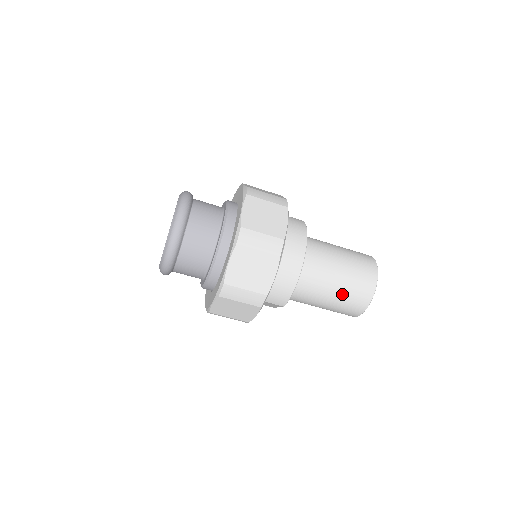
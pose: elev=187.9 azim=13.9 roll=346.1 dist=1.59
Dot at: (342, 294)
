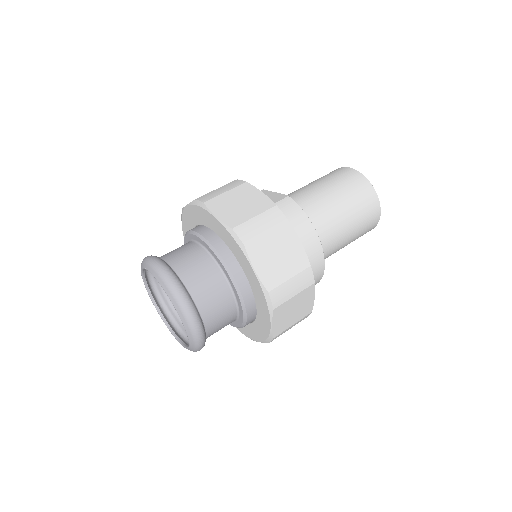
Dot at: (354, 237)
